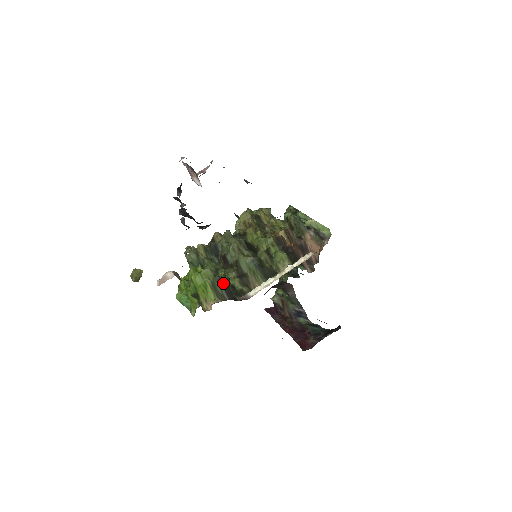
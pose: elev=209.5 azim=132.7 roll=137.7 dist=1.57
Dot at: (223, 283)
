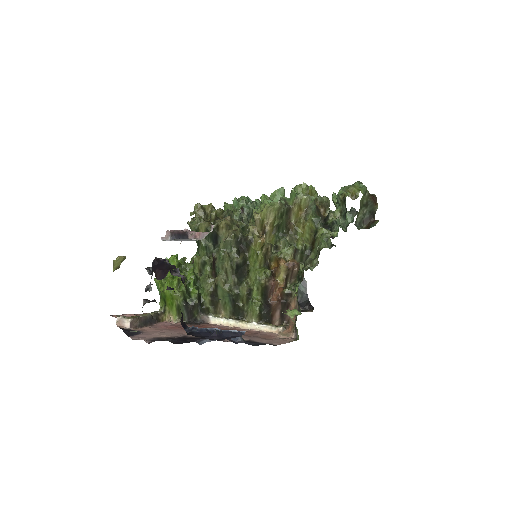
Dot at: (188, 308)
